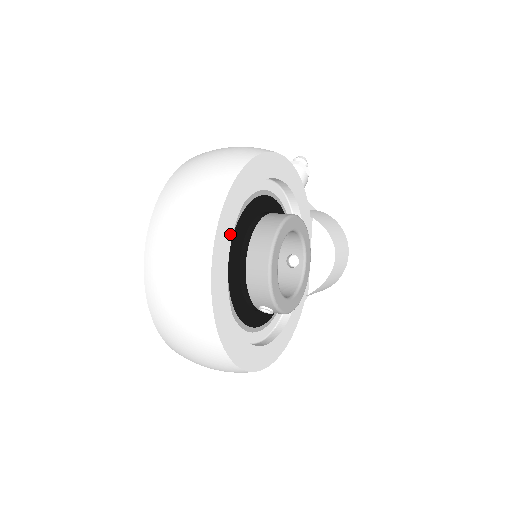
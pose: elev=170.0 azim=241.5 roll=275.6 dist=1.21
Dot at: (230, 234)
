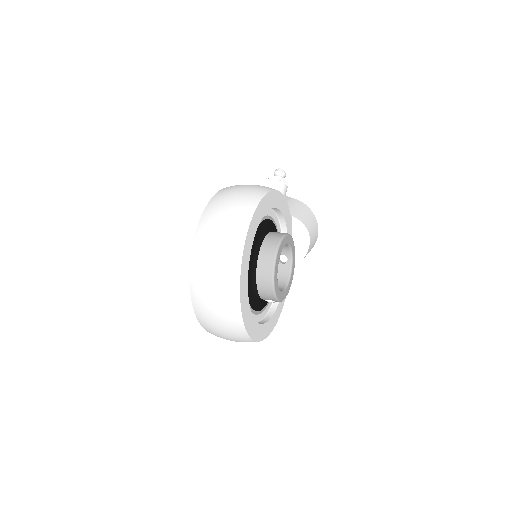
Dot at: (247, 267)
